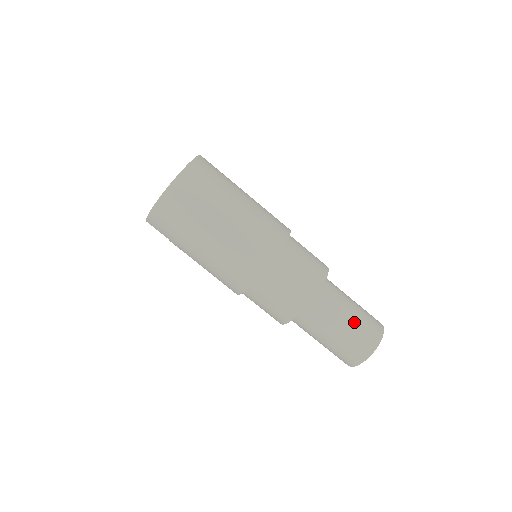
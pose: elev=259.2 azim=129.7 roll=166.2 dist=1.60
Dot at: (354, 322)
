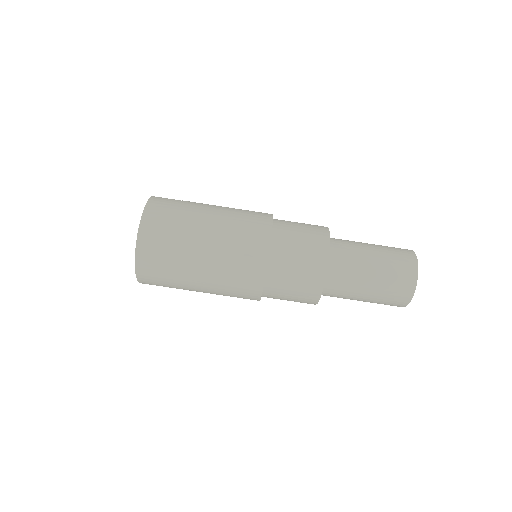
Dot at: (381, 267)
